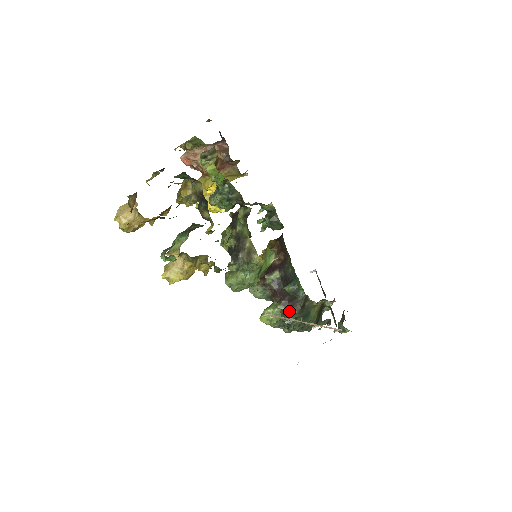
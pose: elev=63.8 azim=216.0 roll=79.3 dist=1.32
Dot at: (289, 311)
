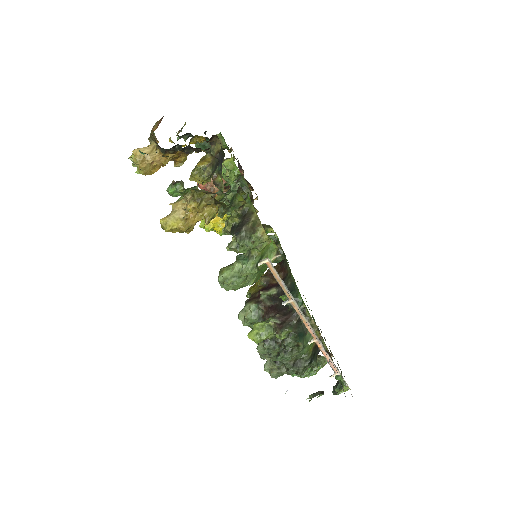
Dot at: (283, 324)
